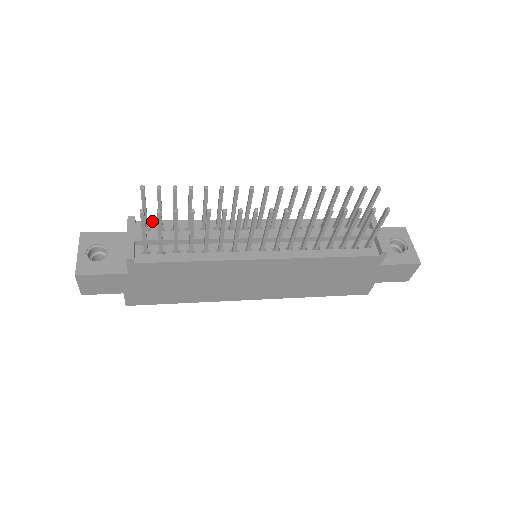
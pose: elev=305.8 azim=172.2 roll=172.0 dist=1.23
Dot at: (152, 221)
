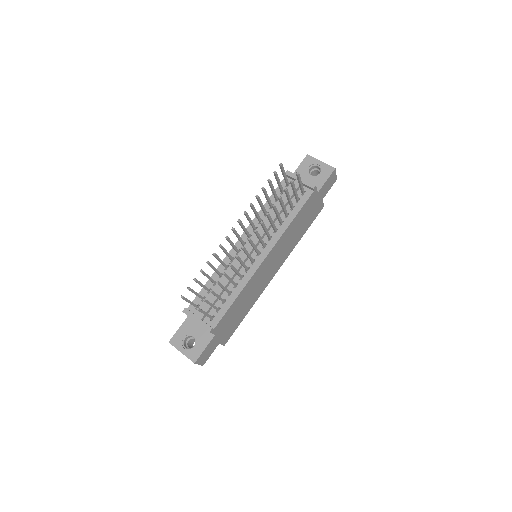
Dot at: (194, 300)
